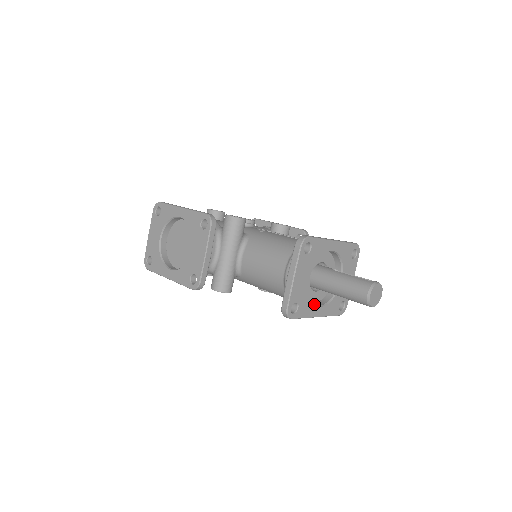
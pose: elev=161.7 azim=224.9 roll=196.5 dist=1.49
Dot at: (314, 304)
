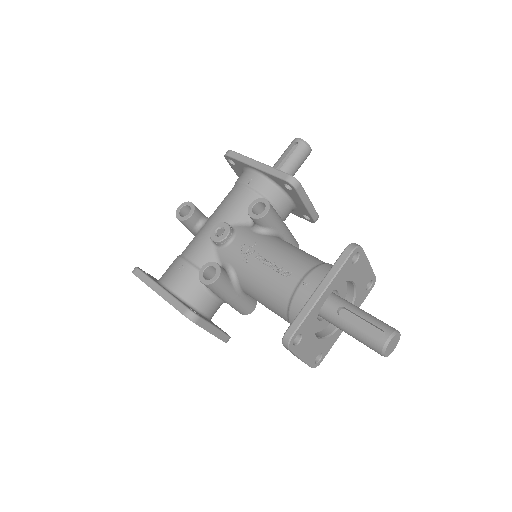
Dot at: occluded
